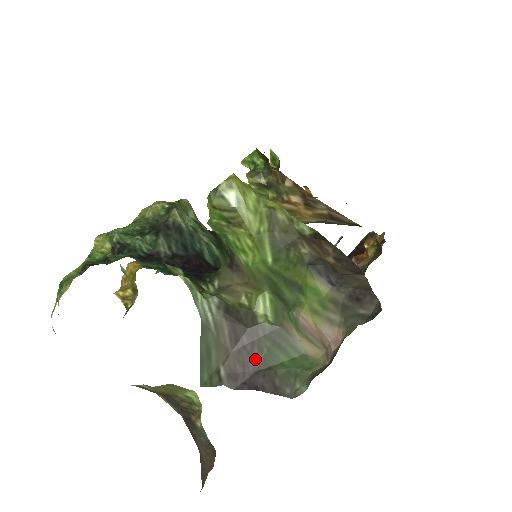
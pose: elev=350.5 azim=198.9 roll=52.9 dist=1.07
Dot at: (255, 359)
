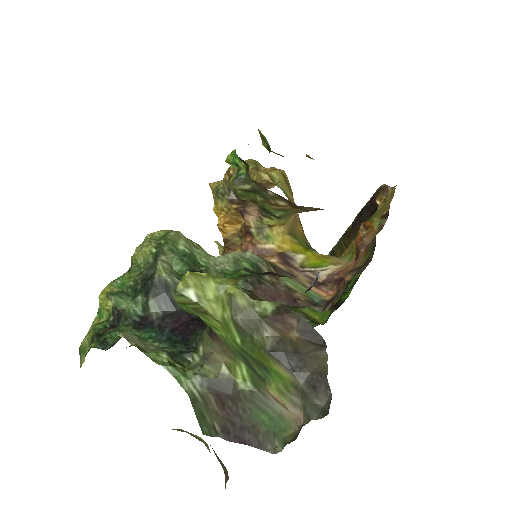
Dot at: (241, 419)
